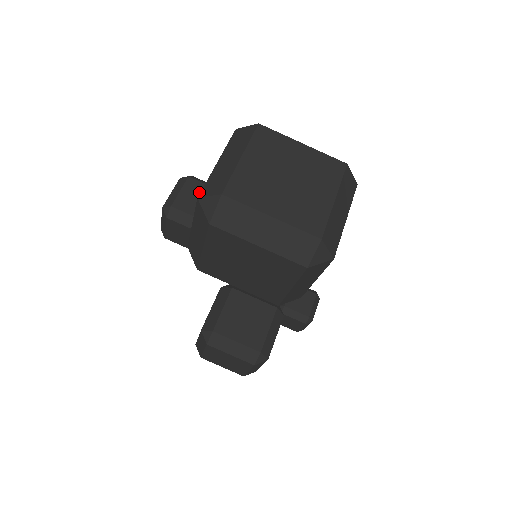
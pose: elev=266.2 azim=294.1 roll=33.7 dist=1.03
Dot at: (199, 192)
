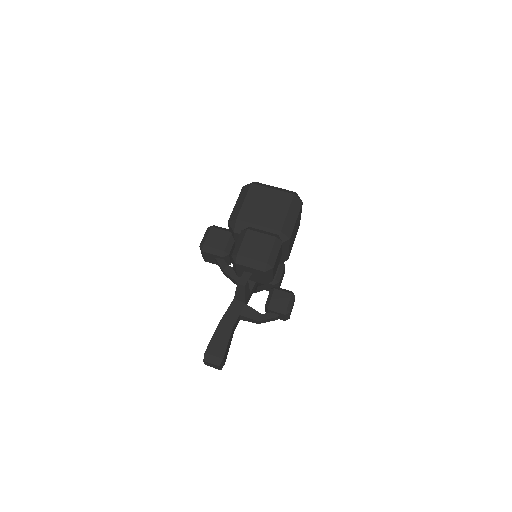
Dot at: occluded
